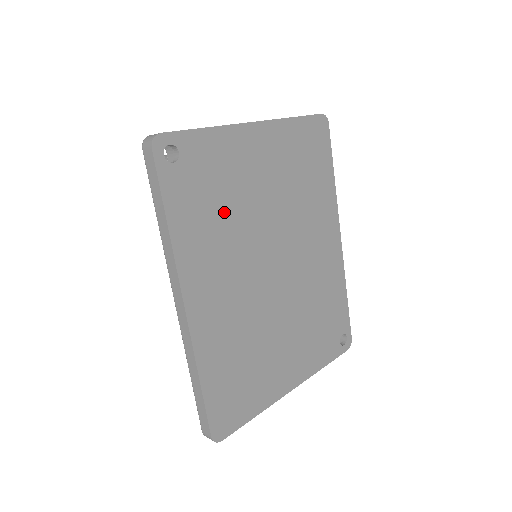
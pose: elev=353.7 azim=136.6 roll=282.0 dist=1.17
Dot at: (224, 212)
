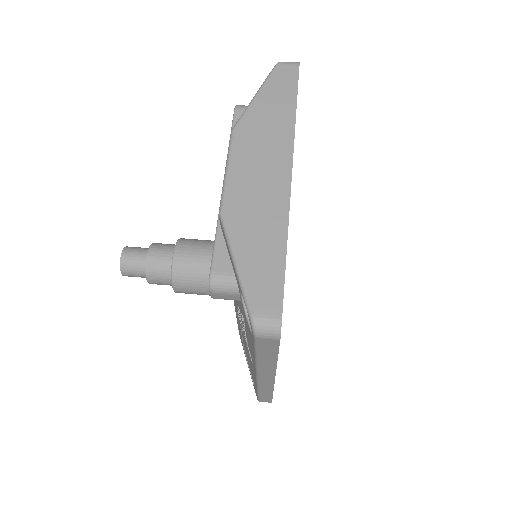
Dot at: occluded
